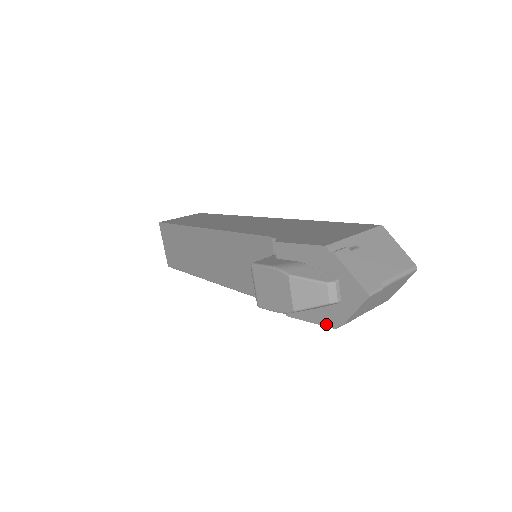
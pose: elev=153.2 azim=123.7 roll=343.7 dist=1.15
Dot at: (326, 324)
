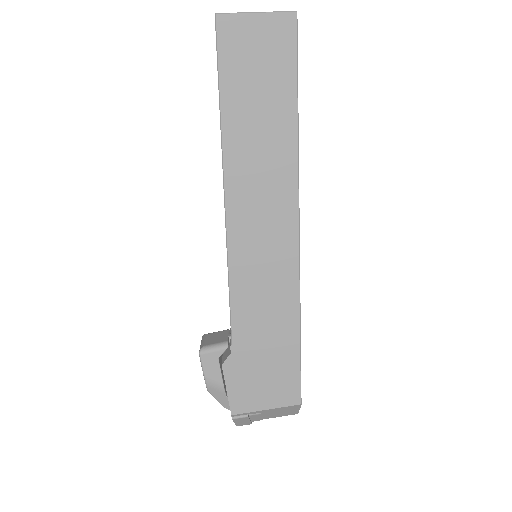
Dot at: occluded
